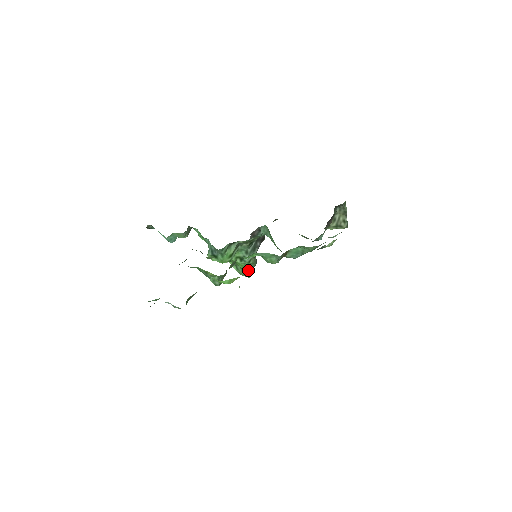
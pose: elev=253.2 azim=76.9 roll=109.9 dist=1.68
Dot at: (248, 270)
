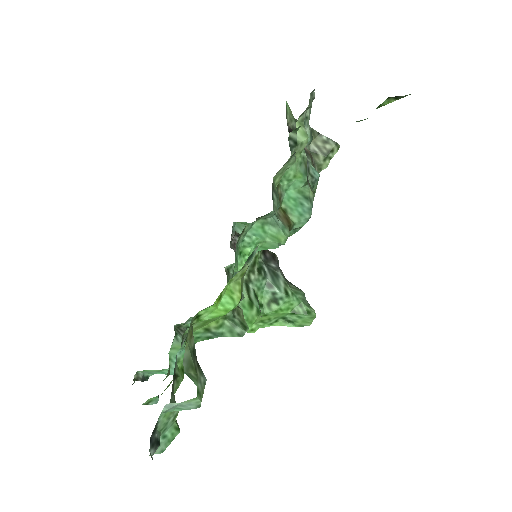
Dot at: (301, 307)
